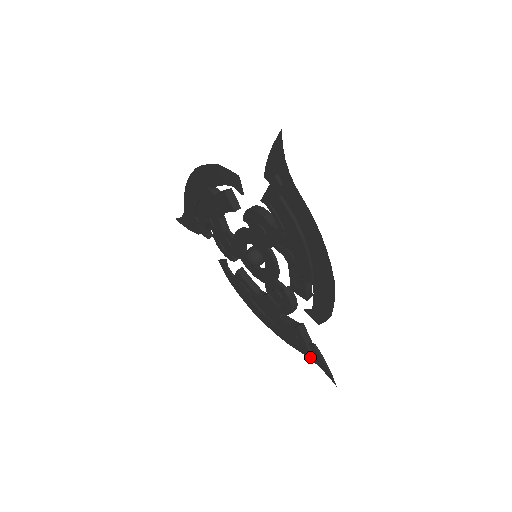
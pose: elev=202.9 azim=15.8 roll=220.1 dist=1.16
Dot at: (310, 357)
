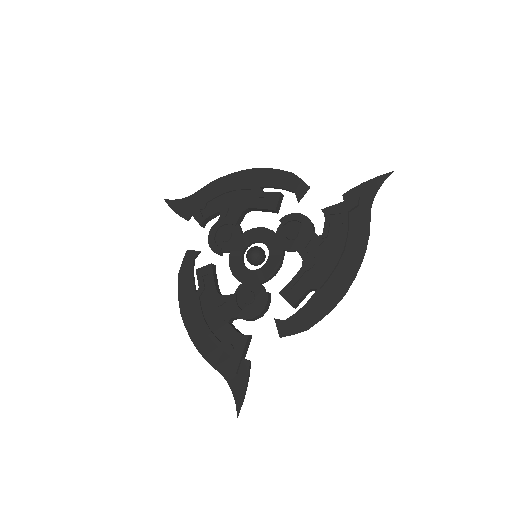
Dot at: (227, 376)
